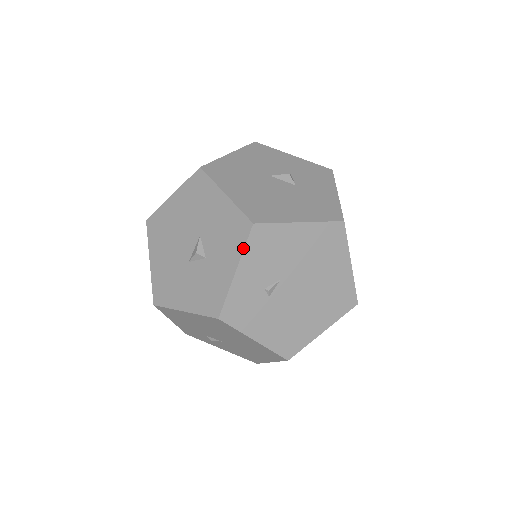
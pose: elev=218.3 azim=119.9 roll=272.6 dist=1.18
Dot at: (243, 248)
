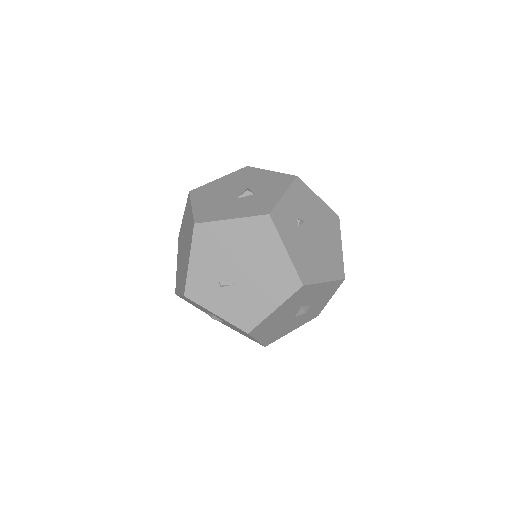
Dot at: (290, 185)
